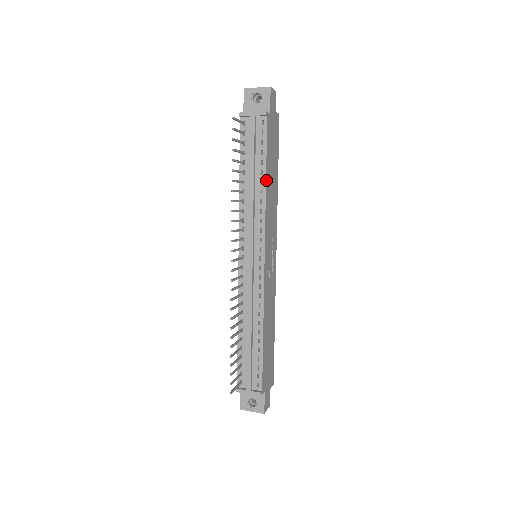
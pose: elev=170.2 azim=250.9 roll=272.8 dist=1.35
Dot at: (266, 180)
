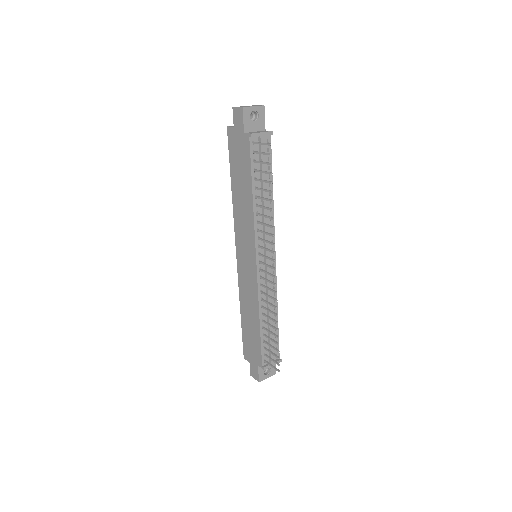
Dot at: occluded
